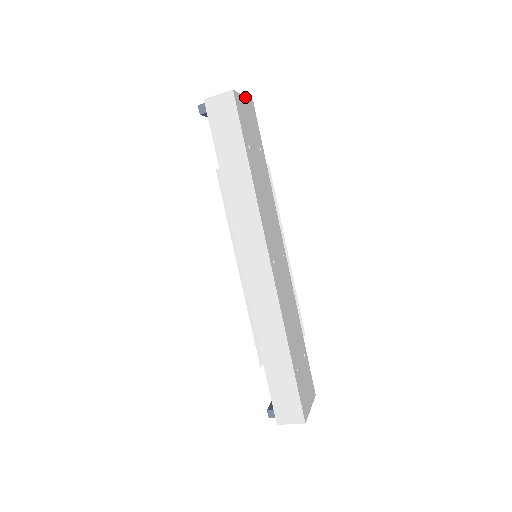
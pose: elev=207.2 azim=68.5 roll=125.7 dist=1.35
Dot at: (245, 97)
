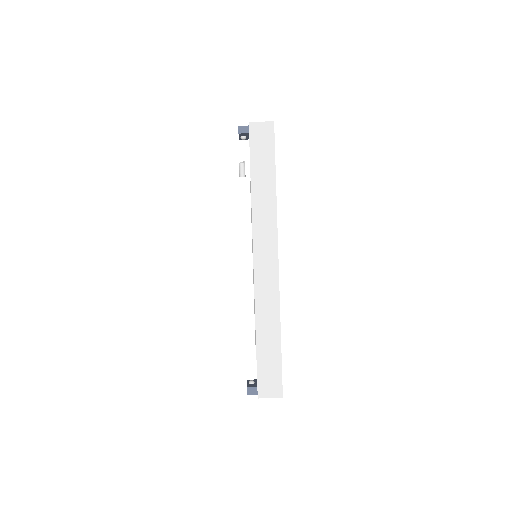
Dot at: occluded
